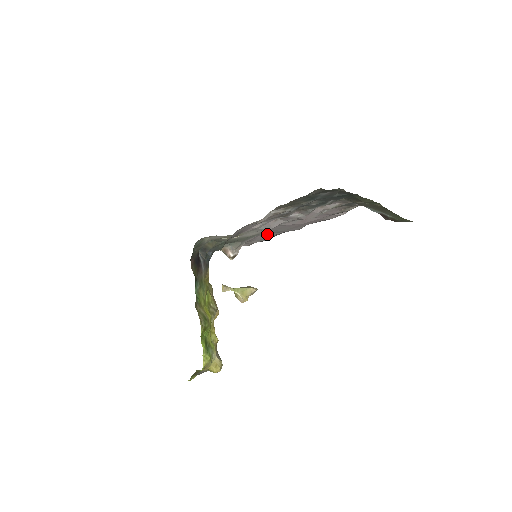
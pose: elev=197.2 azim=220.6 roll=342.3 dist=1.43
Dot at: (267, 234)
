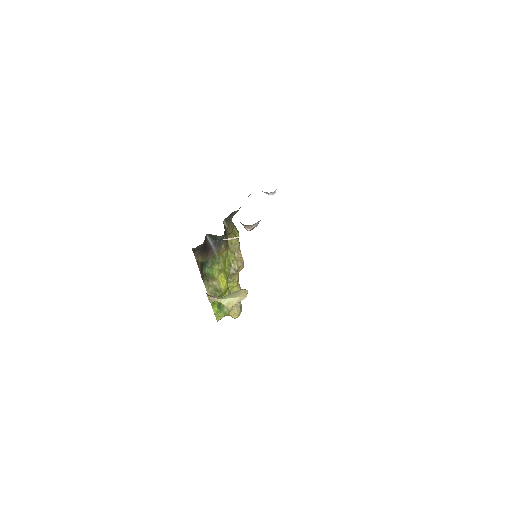
Dot at: occluded
